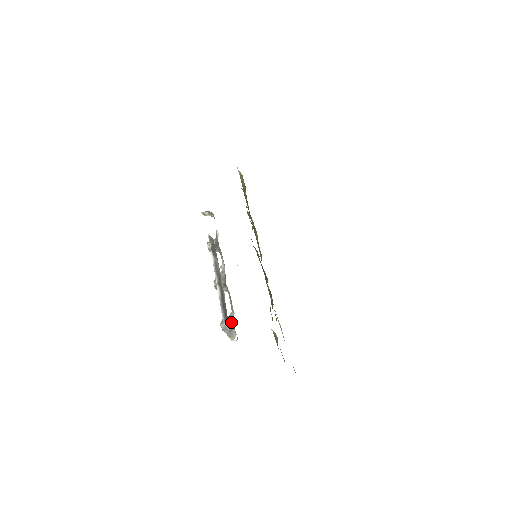
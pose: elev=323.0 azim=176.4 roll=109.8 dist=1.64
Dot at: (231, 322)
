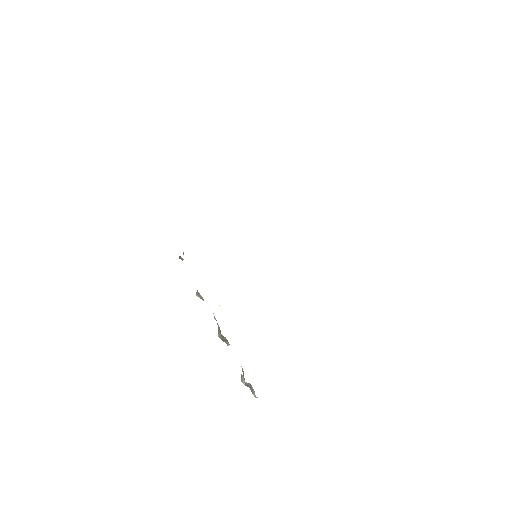
Dot at: (244, 381)
